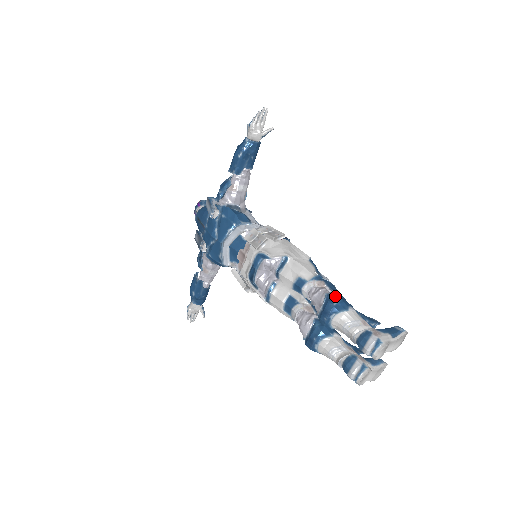
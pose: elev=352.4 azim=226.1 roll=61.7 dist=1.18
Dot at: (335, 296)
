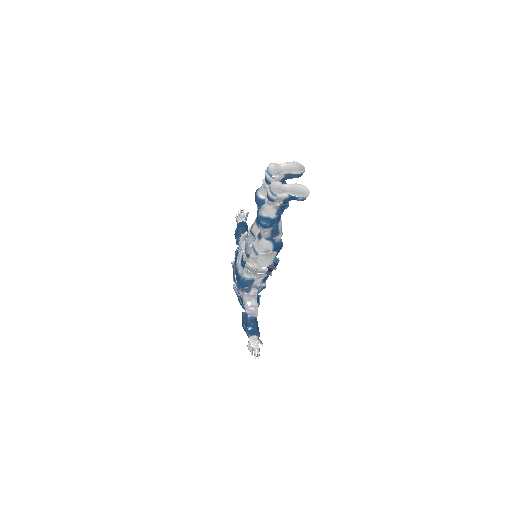
Dot at: occluded
